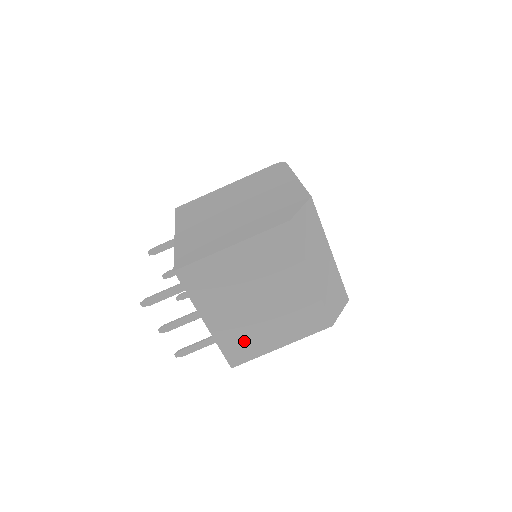
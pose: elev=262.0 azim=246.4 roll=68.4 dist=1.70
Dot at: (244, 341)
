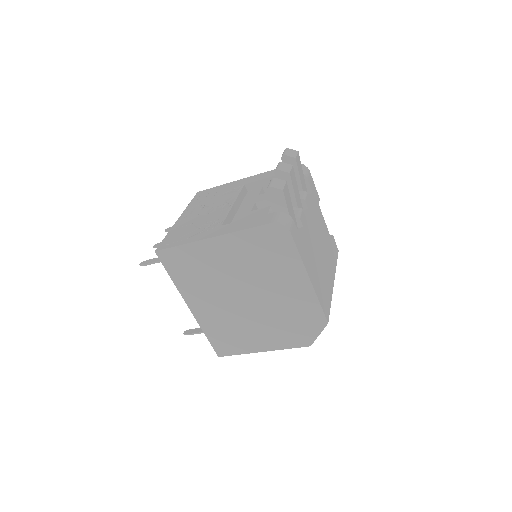
Dot at: occluded
